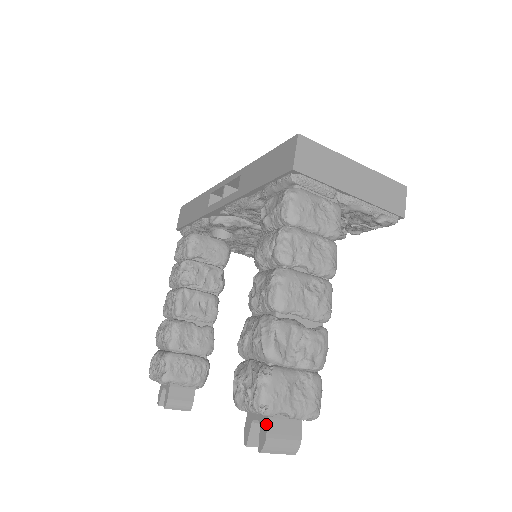
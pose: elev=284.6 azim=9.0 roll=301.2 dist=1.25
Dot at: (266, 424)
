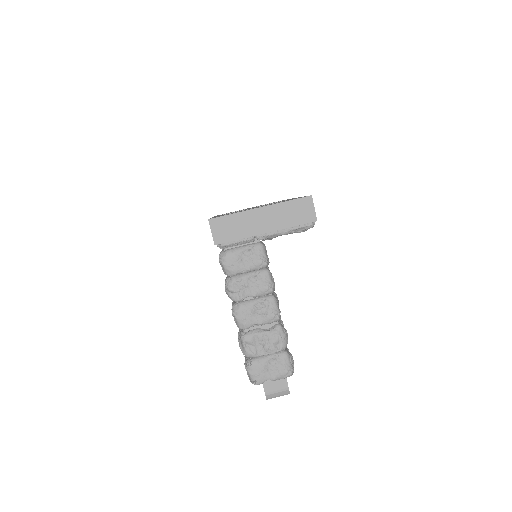
Dot at: (263, 386)
